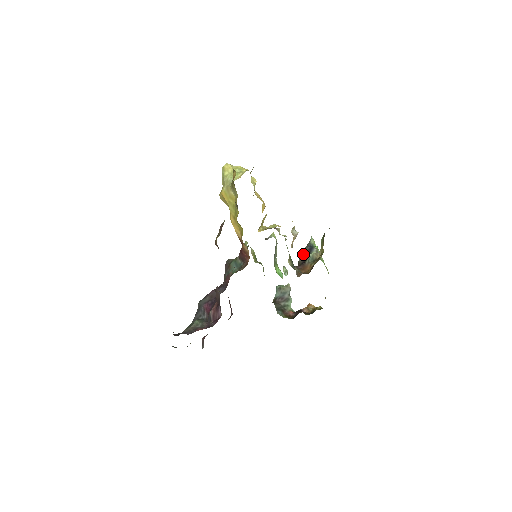
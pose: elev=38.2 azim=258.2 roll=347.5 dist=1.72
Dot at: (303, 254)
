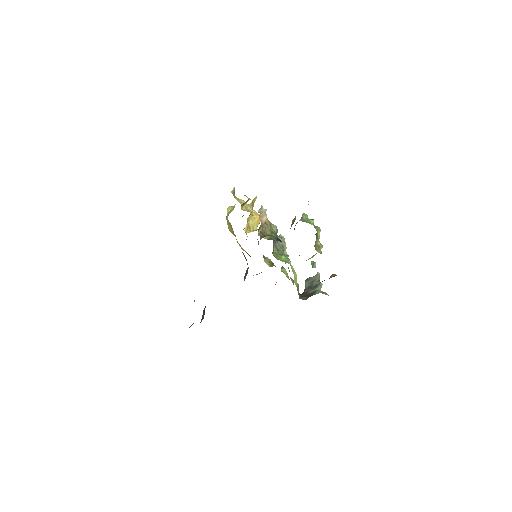
Dot at: occluded
